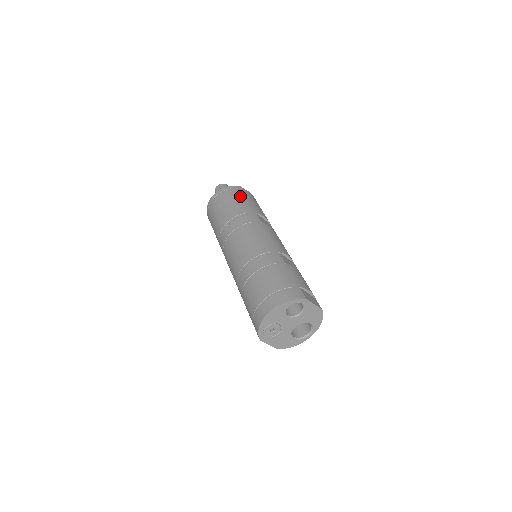
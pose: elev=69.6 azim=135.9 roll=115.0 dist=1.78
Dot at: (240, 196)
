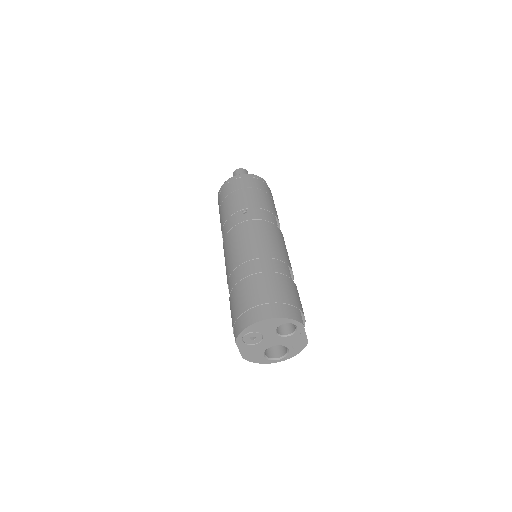
Dot at: (265, 191)
